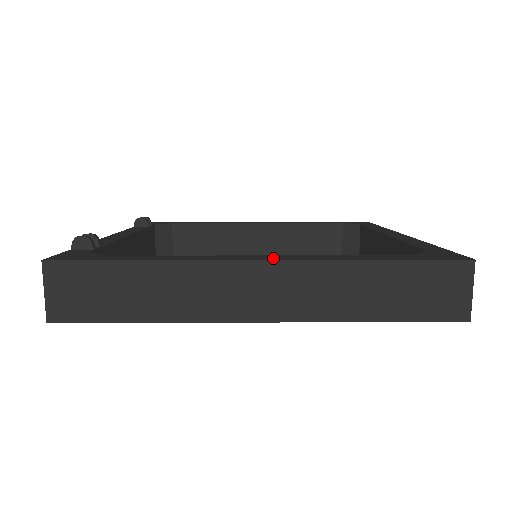
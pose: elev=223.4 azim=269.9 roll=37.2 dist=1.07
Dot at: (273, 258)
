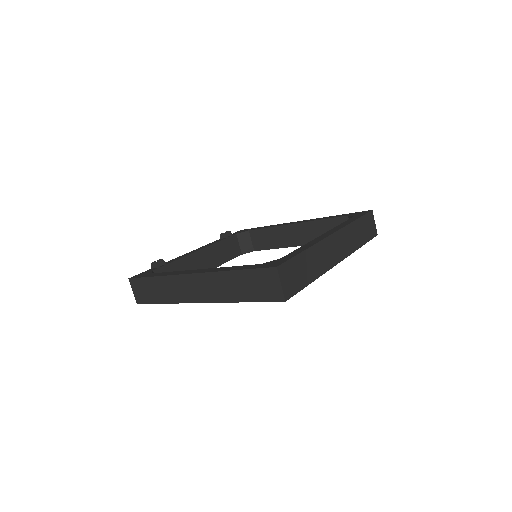
Dot at: (199, 272)
